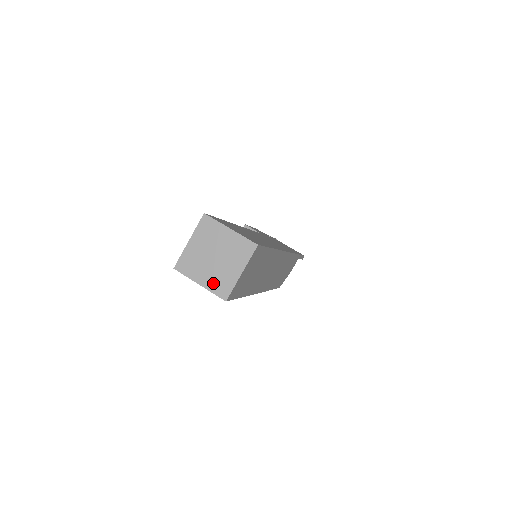
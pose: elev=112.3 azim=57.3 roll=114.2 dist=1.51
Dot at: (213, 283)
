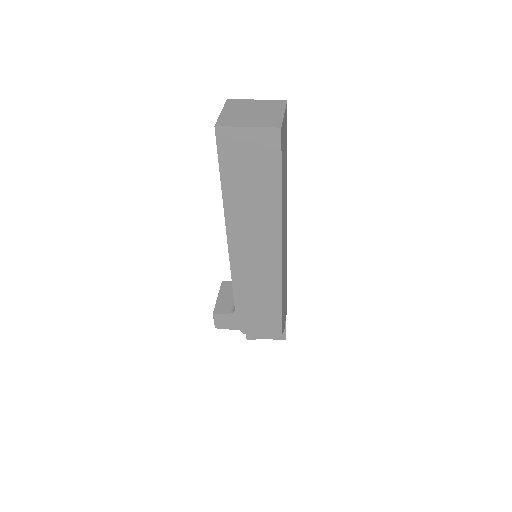
Dot at: (261, 123)
